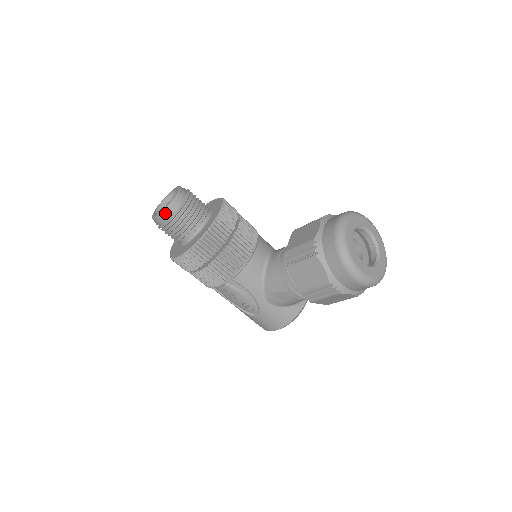
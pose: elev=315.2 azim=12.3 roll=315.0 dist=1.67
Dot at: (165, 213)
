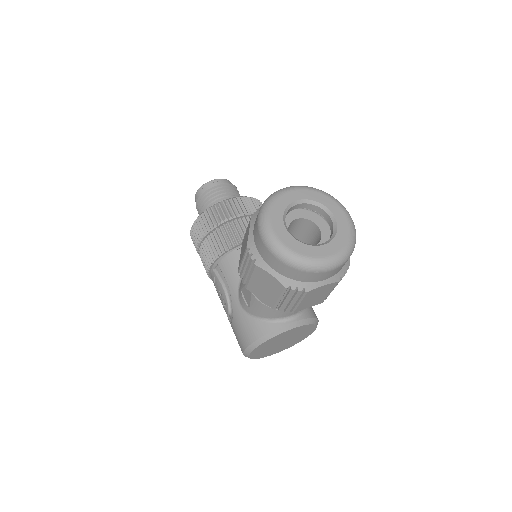
Dot at: (199, 191)
